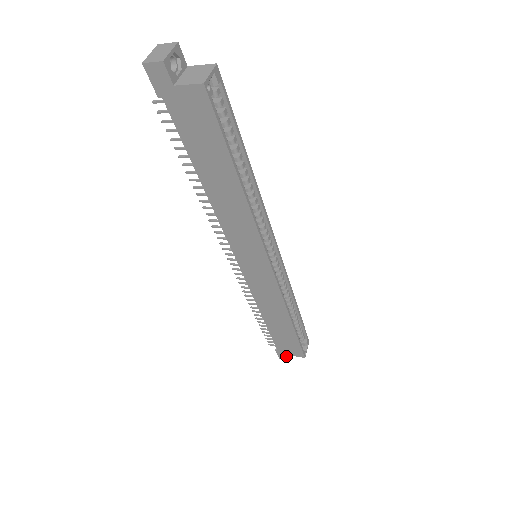
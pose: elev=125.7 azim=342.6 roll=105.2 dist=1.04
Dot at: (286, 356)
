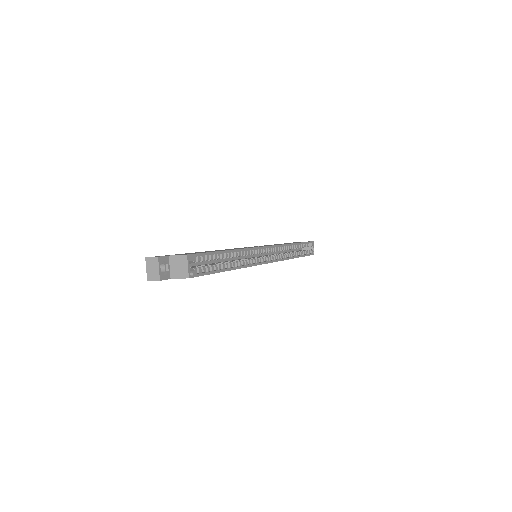
Dot at: occluded
